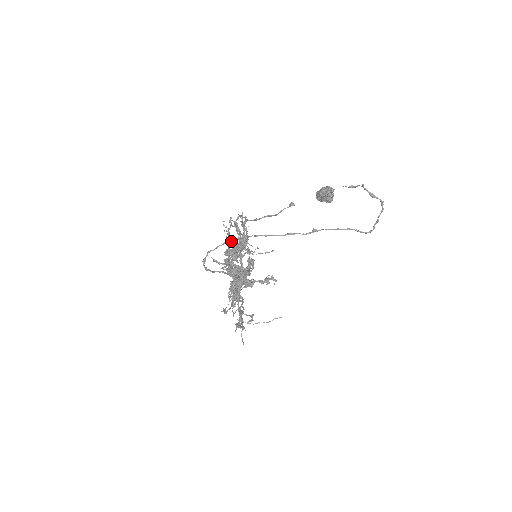
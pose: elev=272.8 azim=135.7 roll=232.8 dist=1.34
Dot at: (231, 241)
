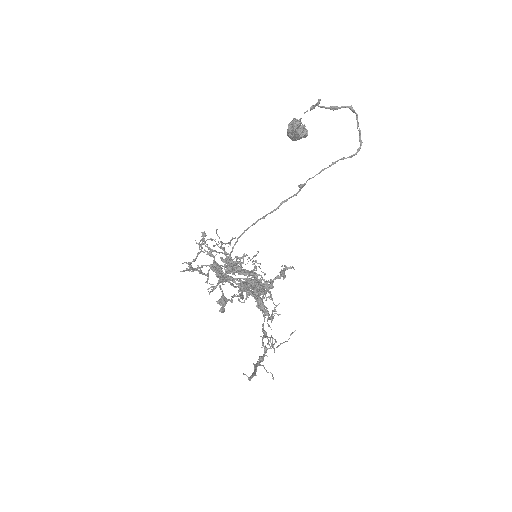
Dot at: occluded
